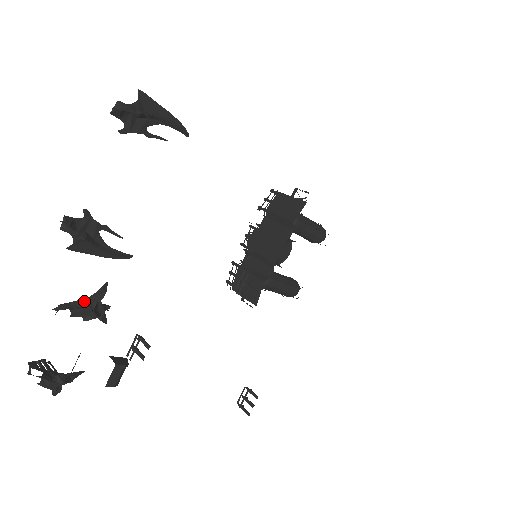
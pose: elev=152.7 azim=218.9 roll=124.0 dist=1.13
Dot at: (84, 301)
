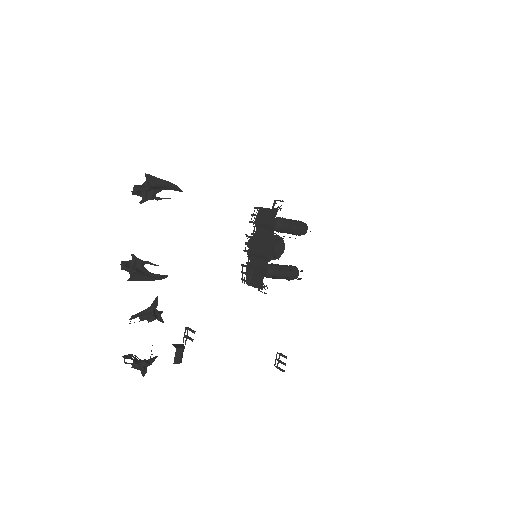
Dot at: (146, 311)
